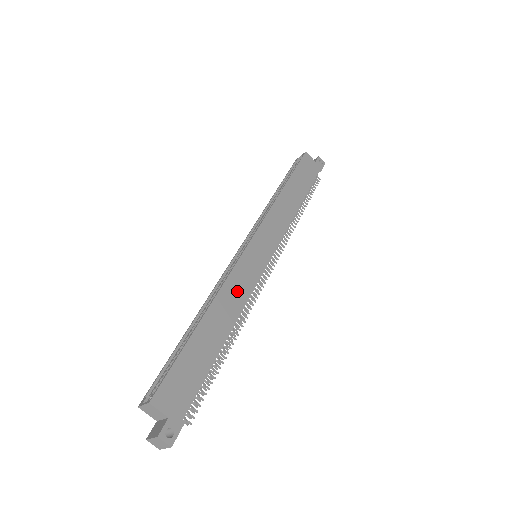
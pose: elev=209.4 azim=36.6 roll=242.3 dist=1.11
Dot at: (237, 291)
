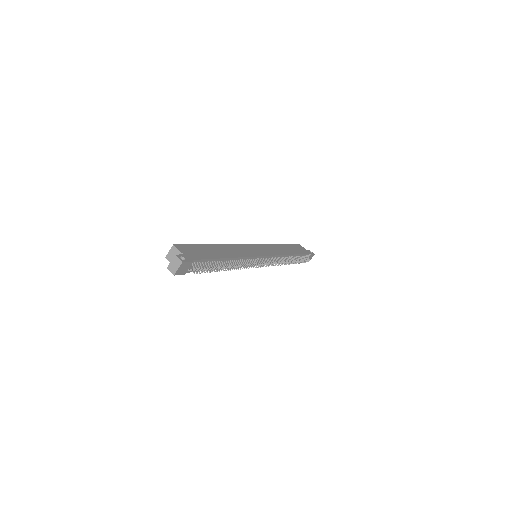
Dot at: (239, 251)
